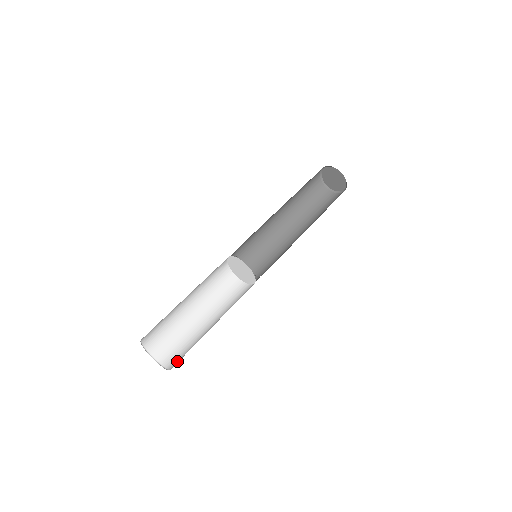
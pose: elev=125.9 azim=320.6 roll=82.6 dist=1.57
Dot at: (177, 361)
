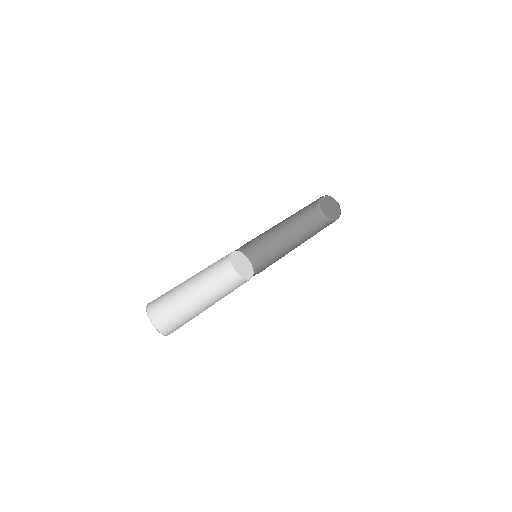
Dot at: occluded
